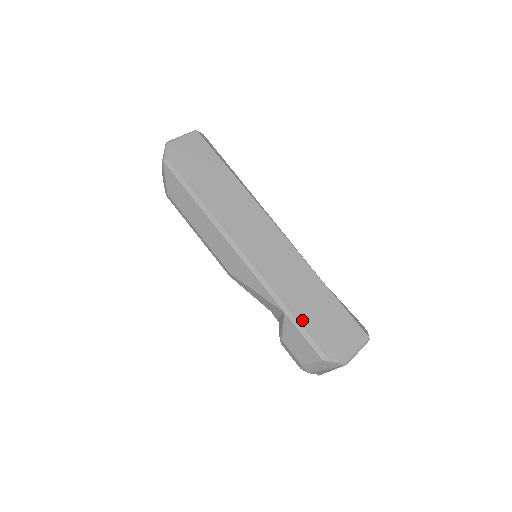
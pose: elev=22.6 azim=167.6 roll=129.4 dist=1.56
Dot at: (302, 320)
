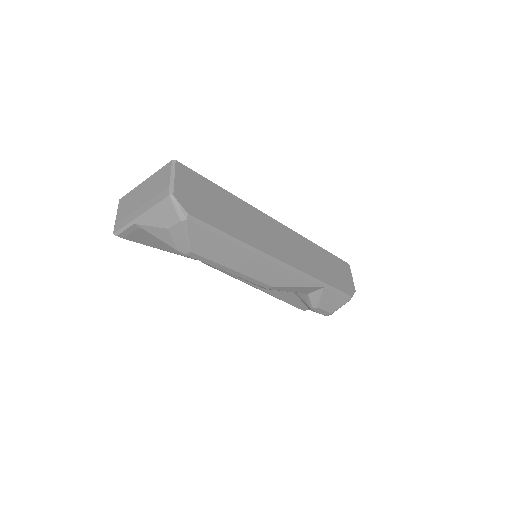
Dot at: (332, 284)
